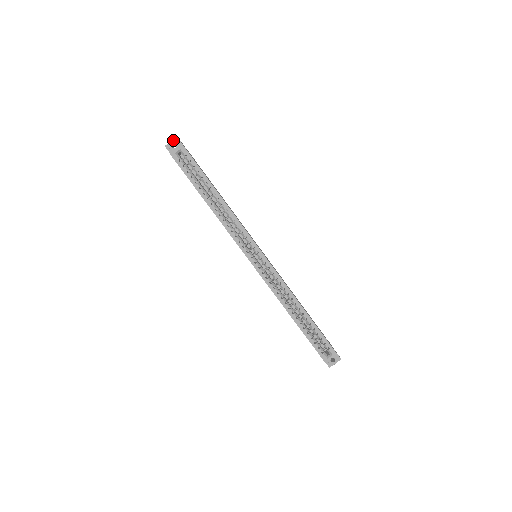
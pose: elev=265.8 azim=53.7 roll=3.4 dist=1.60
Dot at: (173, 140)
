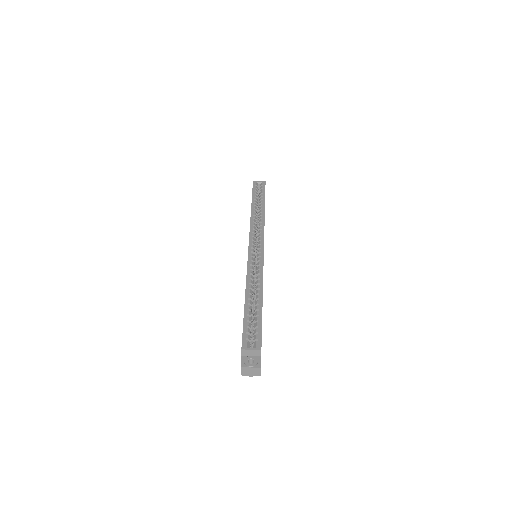
Dot at: occluded
